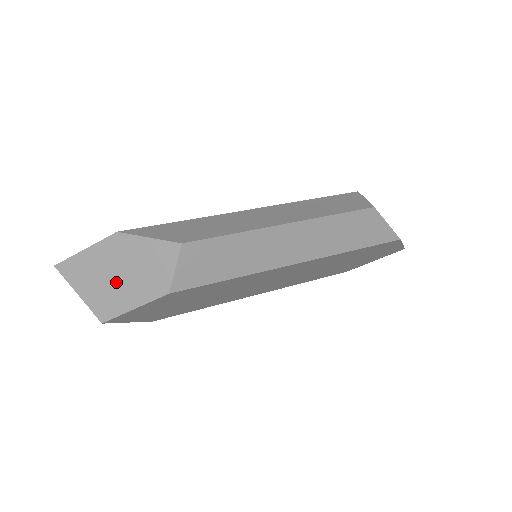
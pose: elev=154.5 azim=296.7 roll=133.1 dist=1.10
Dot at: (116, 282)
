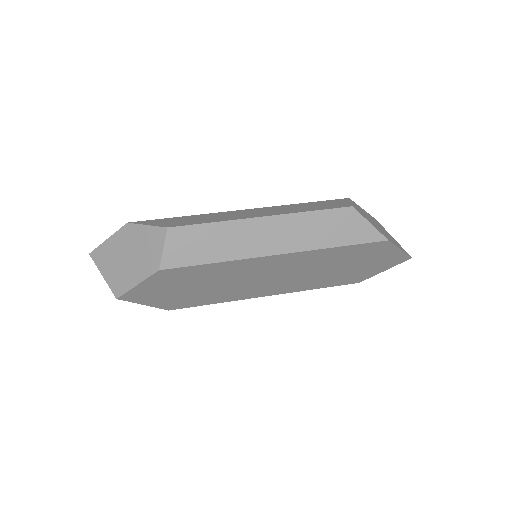
Dot at: (126, 263)
